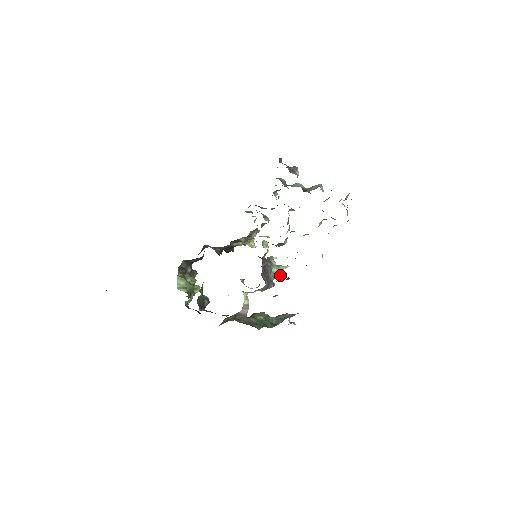
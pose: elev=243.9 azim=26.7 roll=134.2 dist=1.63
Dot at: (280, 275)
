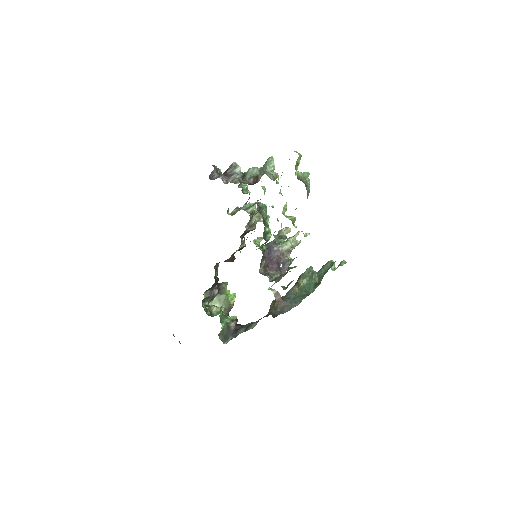
Dot at: (296, 244)
